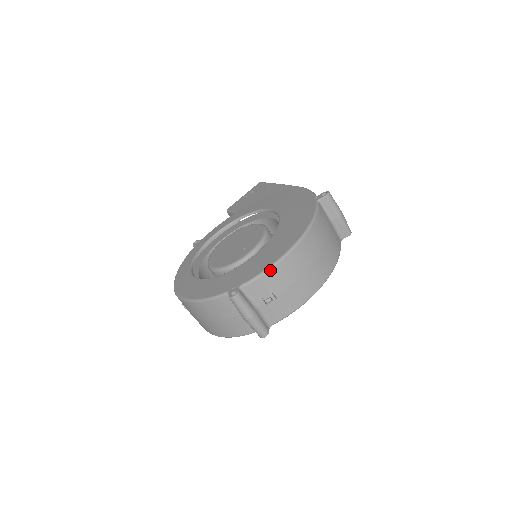
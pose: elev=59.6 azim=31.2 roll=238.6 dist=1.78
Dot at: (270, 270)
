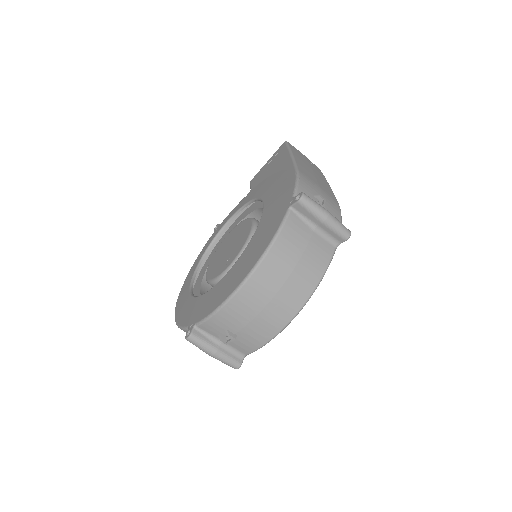
Dot at: (218, 312)
